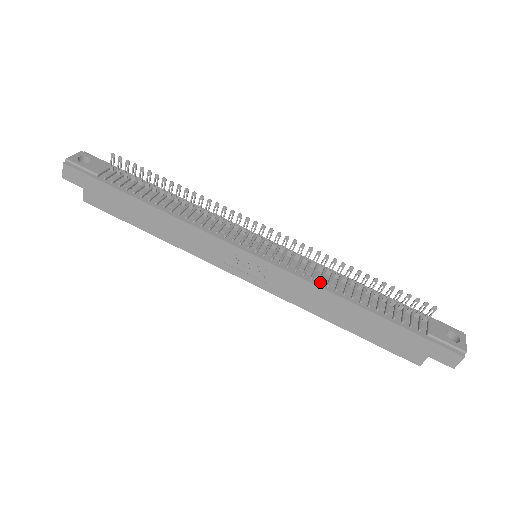
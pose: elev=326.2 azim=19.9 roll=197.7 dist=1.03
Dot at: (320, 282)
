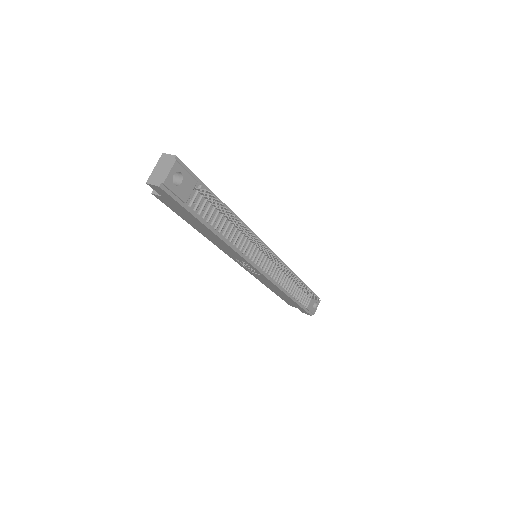
Dot at: (281, 286)
